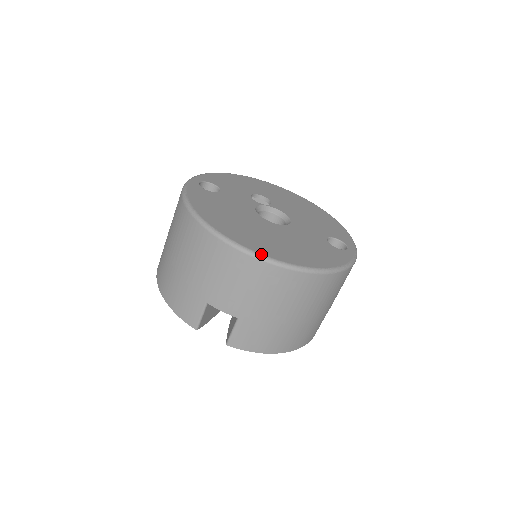
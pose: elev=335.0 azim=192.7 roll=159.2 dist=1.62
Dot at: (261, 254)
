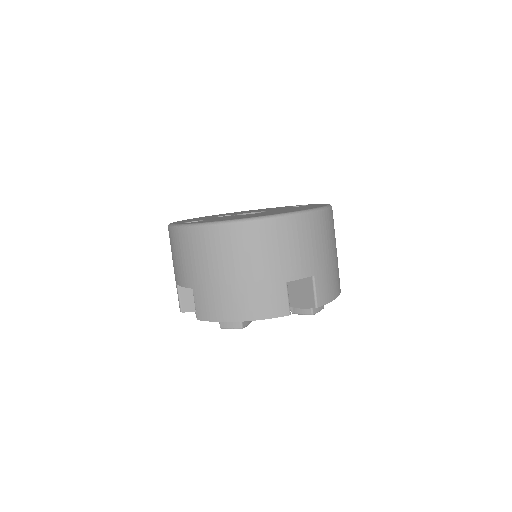
Dot at: (301, 210)
